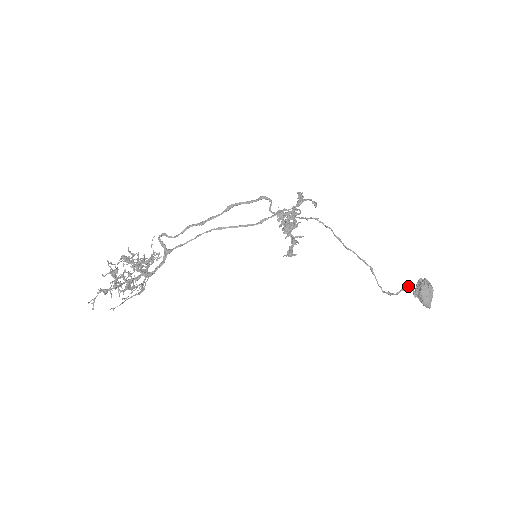
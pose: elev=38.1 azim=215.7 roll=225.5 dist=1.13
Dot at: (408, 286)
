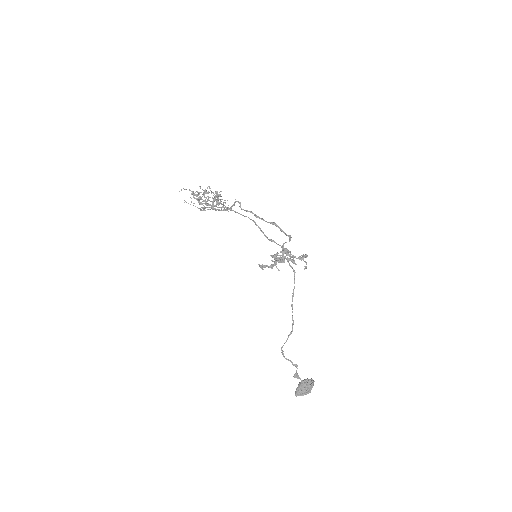
Dot at: (296, 364)
